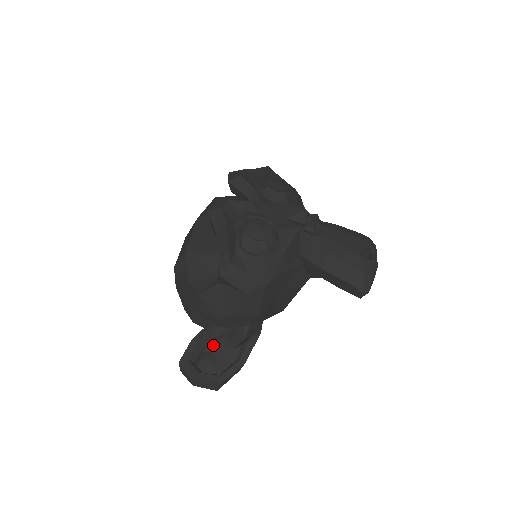
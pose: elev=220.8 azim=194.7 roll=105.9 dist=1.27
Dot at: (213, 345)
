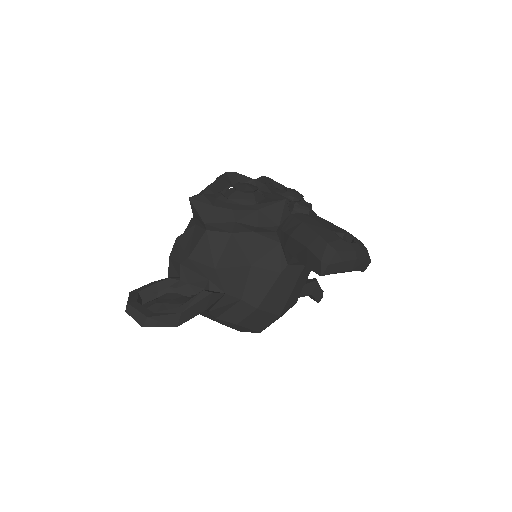
Dot at: (168, 295)
